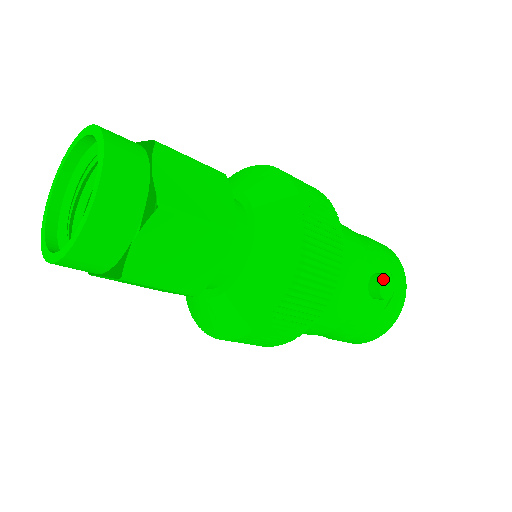
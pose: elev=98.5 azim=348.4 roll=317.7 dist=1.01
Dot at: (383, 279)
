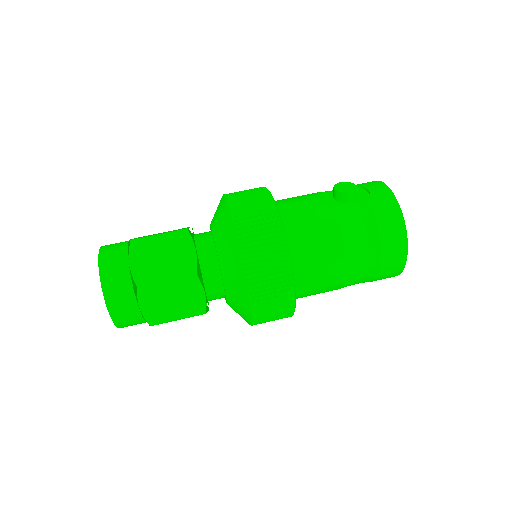
Dot at: (336, 186)
